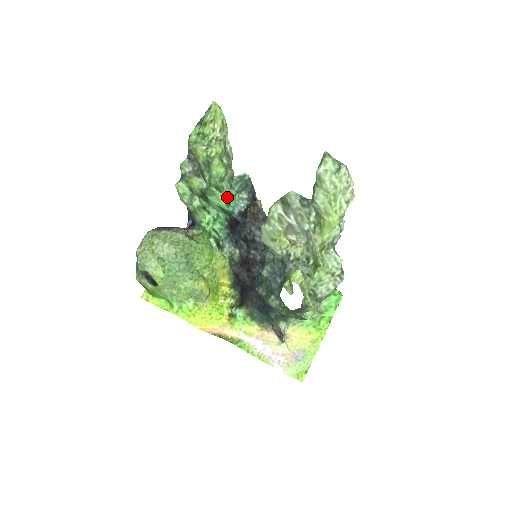
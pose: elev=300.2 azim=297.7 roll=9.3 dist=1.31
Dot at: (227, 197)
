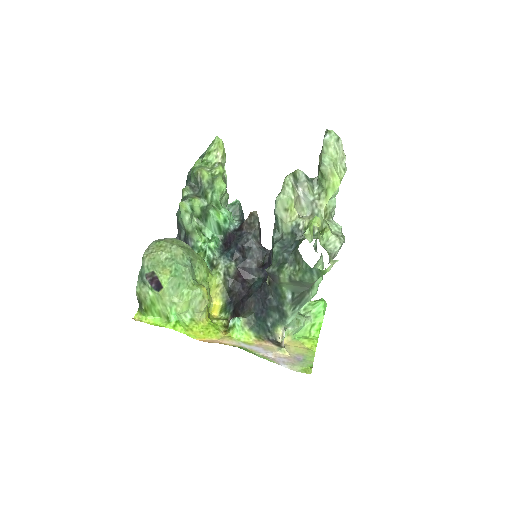
Dot at: (225, 214)
